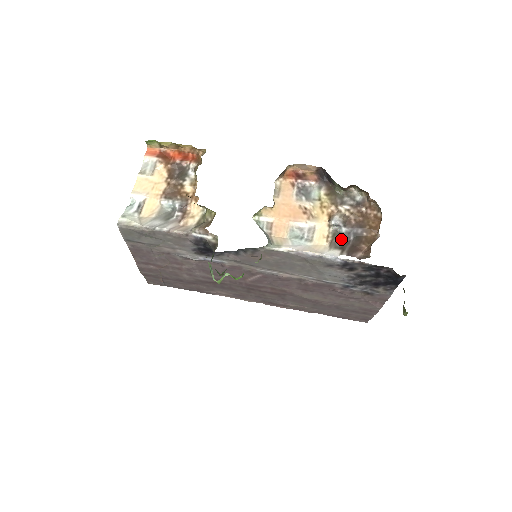
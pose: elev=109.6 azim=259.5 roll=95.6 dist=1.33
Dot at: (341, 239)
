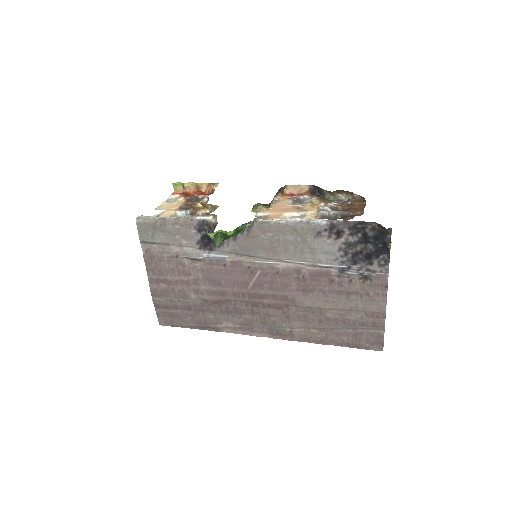
Dot at: (329, 219)
